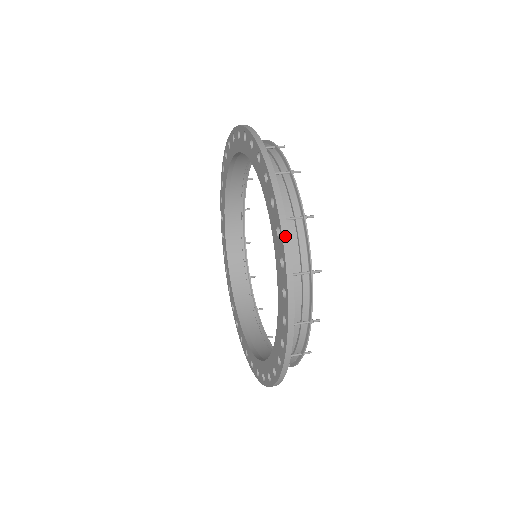
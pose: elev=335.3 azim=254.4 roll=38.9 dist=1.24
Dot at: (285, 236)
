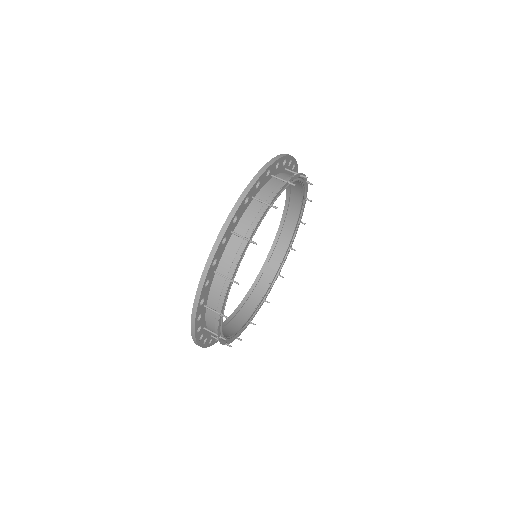
Dot at: (199, 289)
